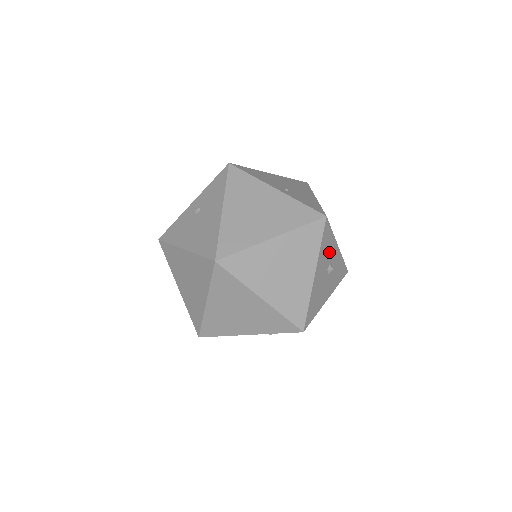
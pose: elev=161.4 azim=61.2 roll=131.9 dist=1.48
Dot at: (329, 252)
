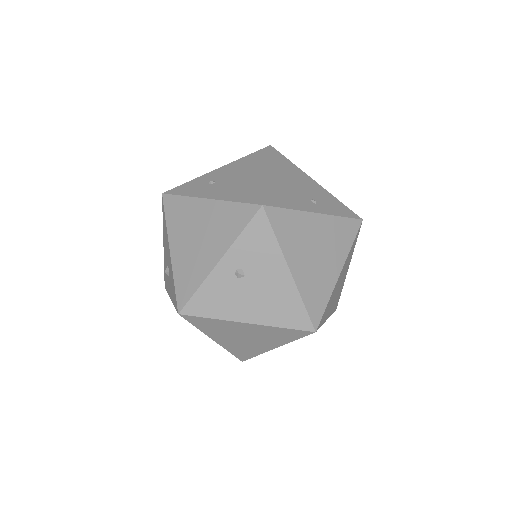
Dot at: occluded
